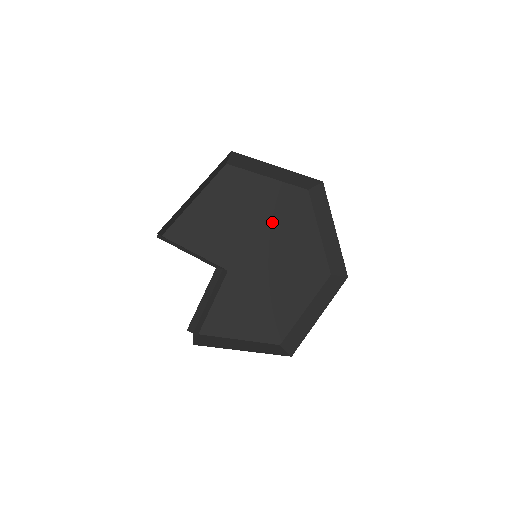
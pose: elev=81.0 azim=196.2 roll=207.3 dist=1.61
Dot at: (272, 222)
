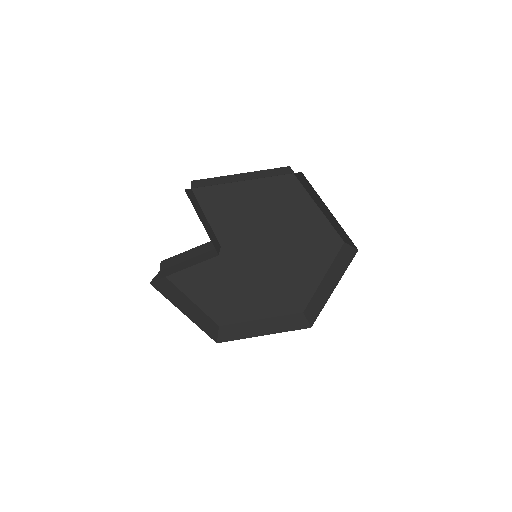
Dot at: (291, 243)
